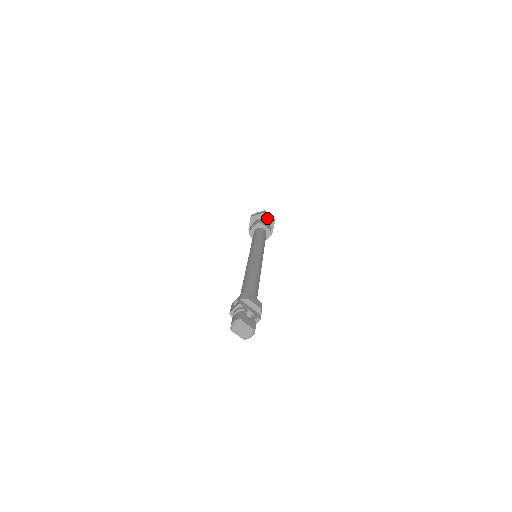
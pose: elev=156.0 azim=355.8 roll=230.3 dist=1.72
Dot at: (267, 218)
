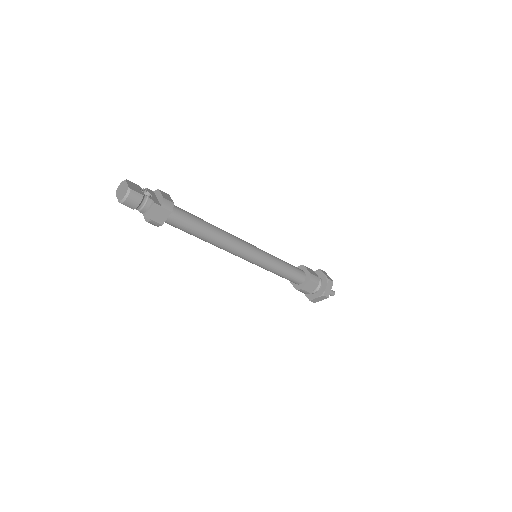
Dot at: (322, 275)
